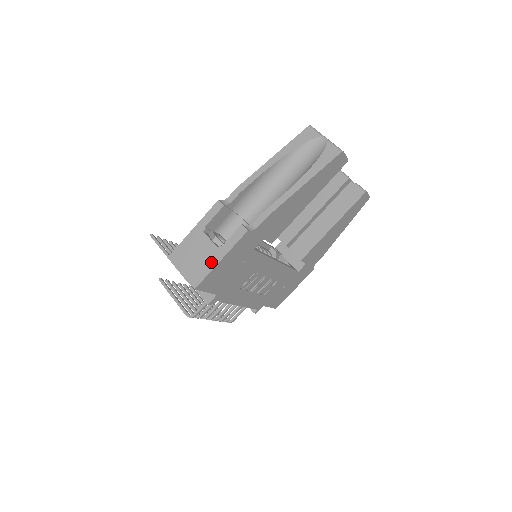
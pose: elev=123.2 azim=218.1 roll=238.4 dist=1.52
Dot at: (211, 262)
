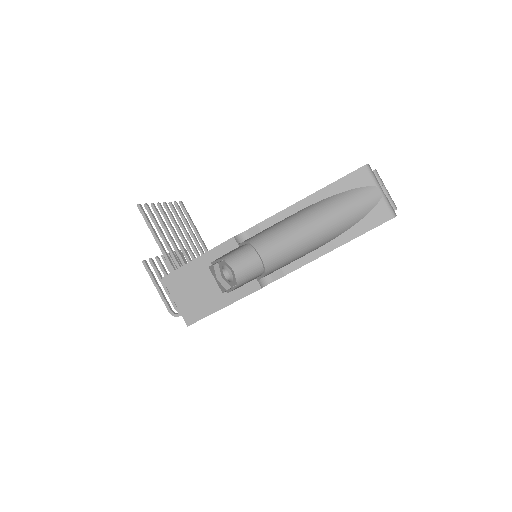
Dot at: (211, 305)
